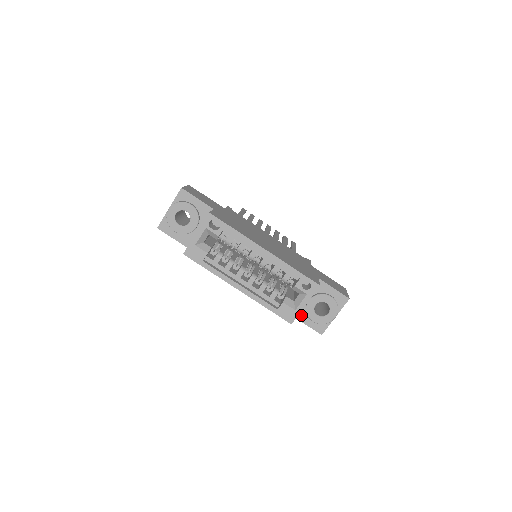
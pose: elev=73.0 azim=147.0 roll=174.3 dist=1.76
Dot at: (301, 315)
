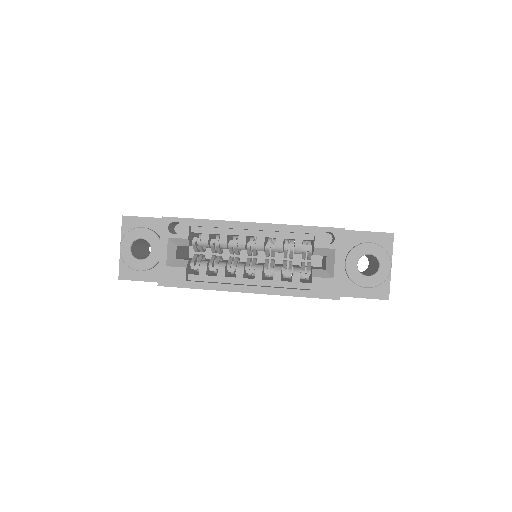
Dot at: (347, 289)
